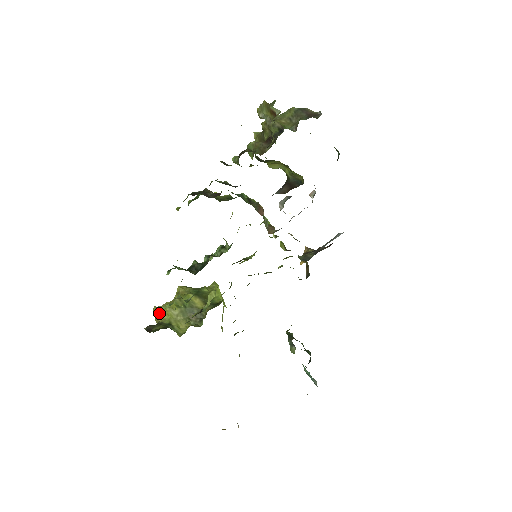
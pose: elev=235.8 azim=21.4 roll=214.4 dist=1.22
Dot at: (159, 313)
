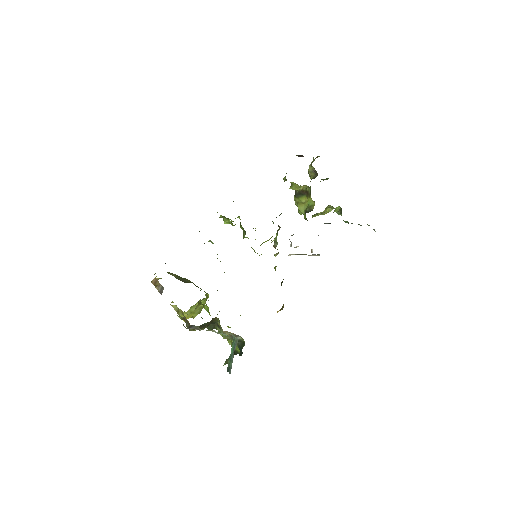
Dot at: occluded
